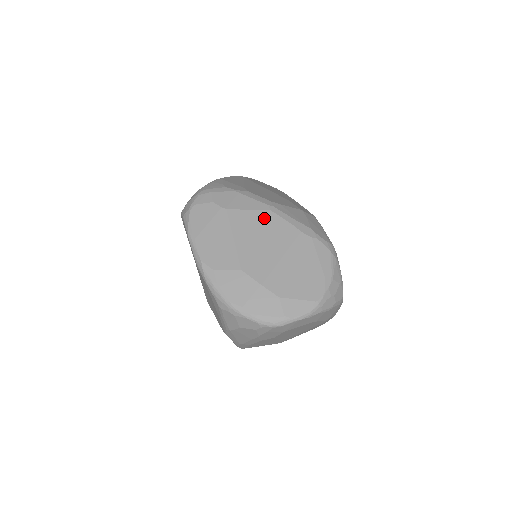
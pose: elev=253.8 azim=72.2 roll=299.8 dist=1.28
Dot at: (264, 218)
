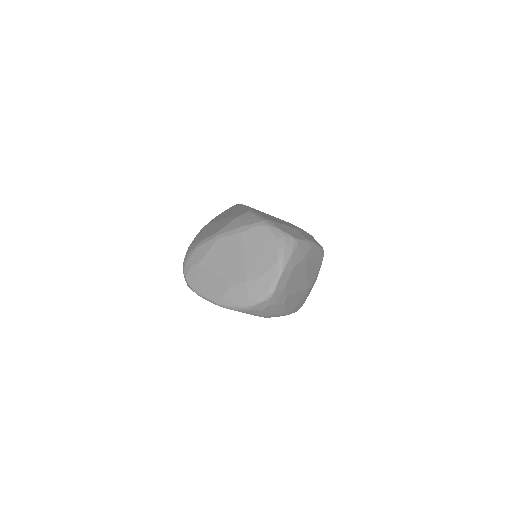
Dot at: (218, 247)
